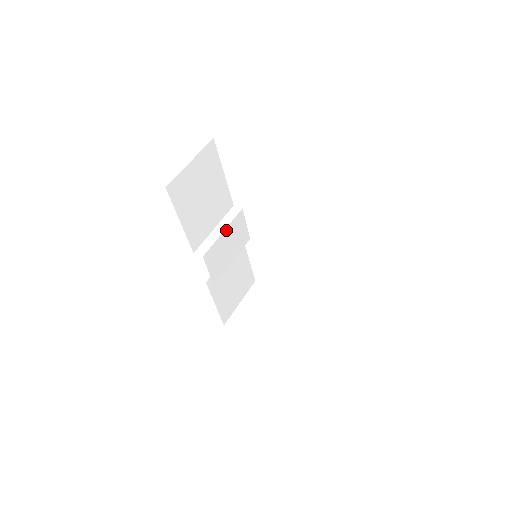
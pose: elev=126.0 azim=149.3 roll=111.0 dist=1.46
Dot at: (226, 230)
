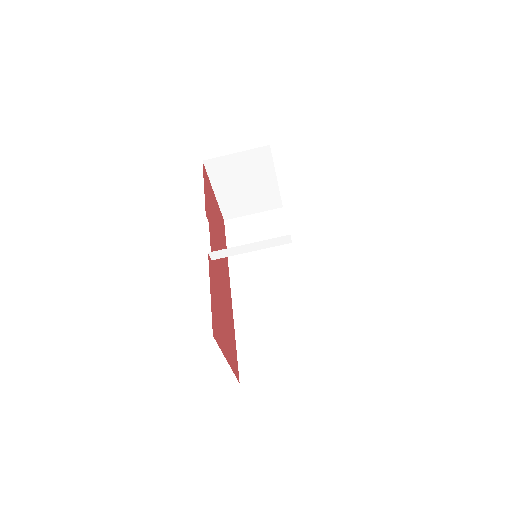
Dot at: (256, 248)
